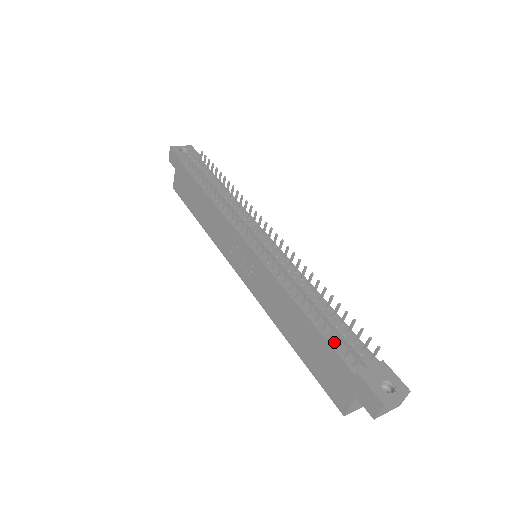
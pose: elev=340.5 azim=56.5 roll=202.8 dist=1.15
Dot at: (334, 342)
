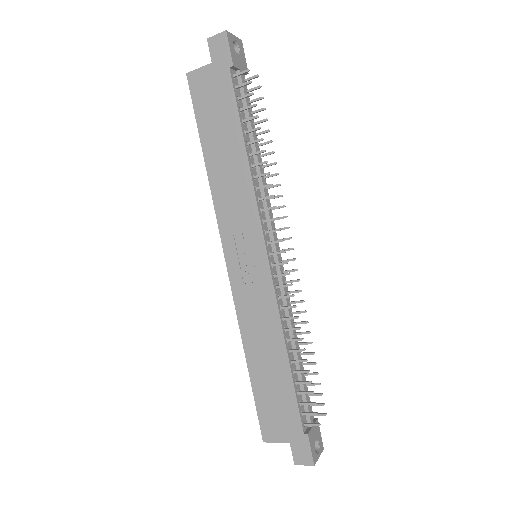
Dot at: (299, 397)
